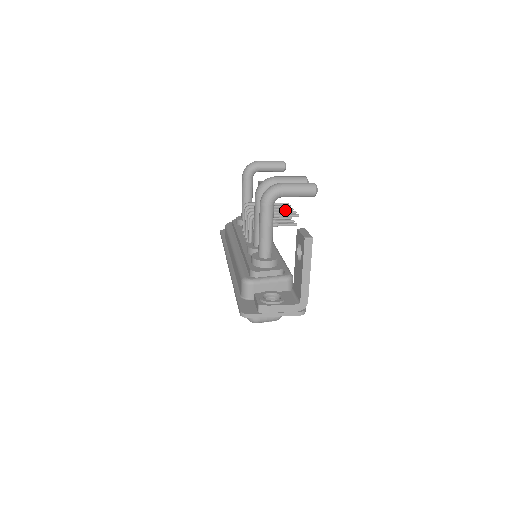
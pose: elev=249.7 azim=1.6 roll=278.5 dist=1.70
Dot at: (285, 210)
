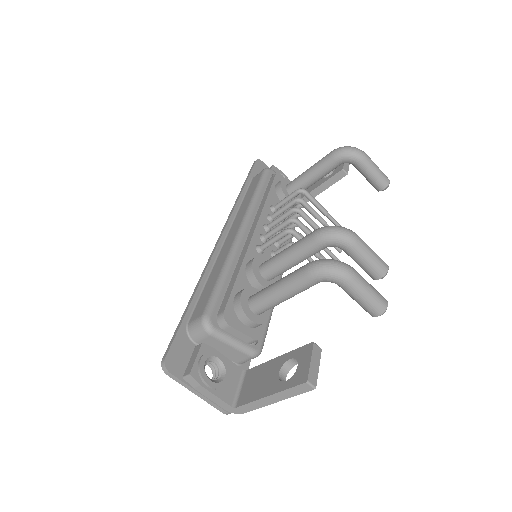
Dot at: occluded
